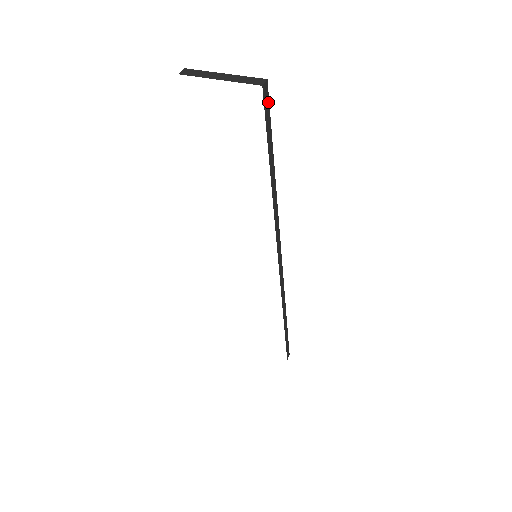
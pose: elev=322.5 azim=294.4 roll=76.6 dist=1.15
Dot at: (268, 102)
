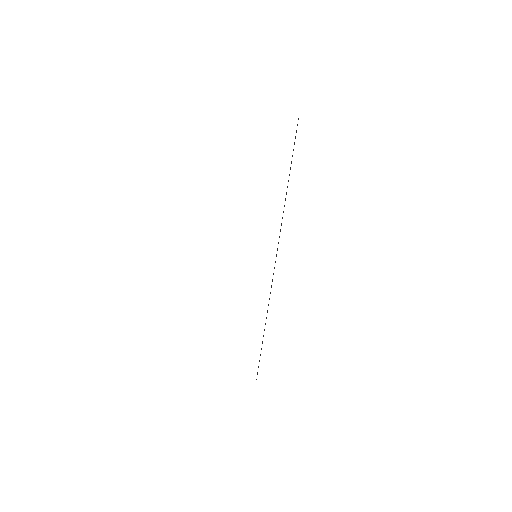
Dot at: occluded
